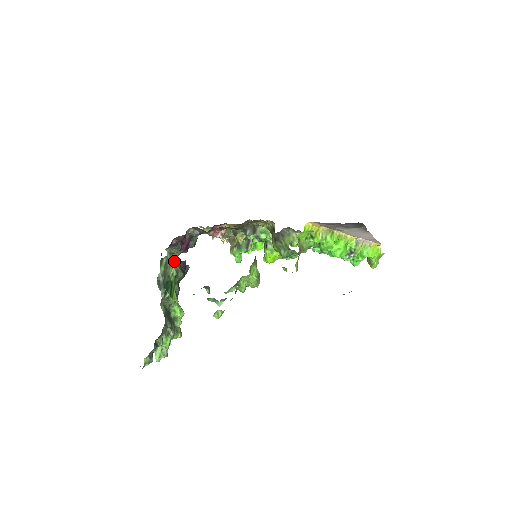
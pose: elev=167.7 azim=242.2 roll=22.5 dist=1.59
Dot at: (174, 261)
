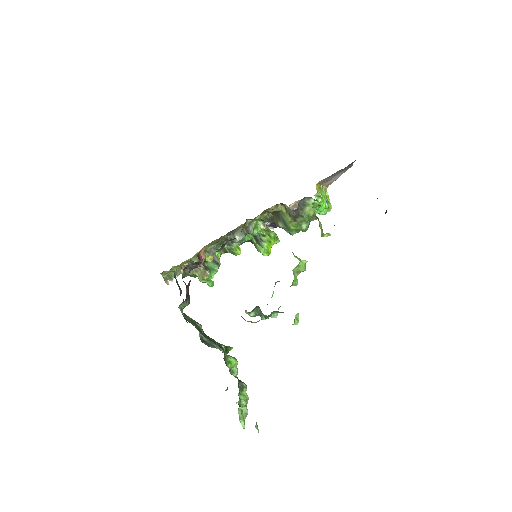
Dot at: (187, 316)
